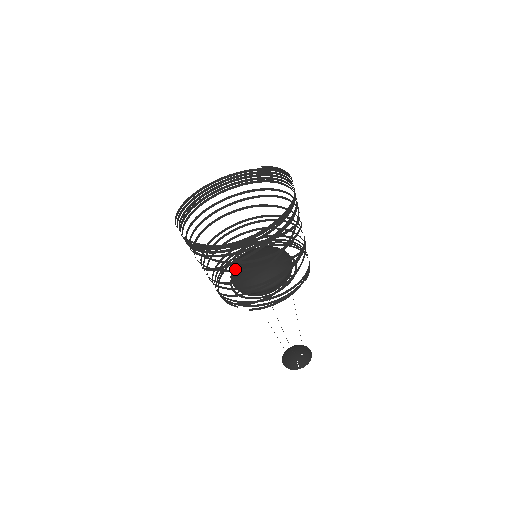
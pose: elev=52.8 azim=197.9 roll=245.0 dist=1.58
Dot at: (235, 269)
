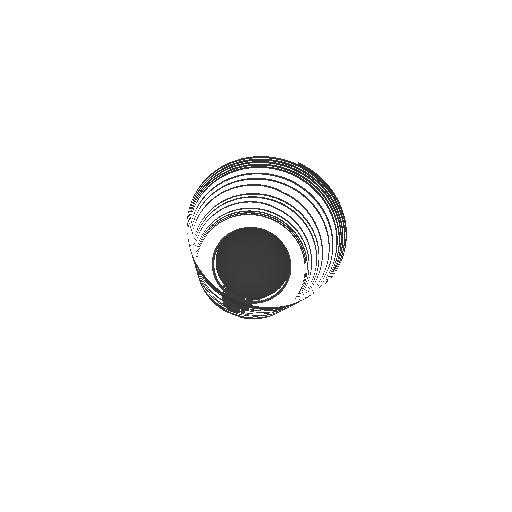
Dot at: occluded
